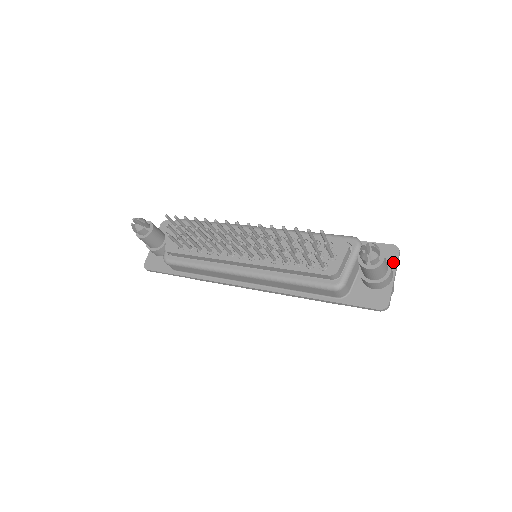
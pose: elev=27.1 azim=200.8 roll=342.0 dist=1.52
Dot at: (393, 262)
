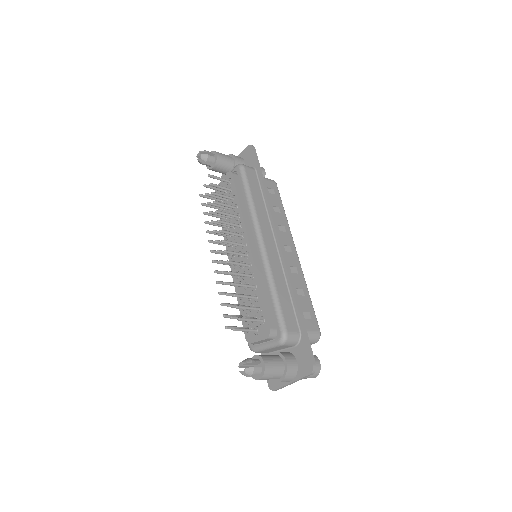
Dot at: (300, 374)
